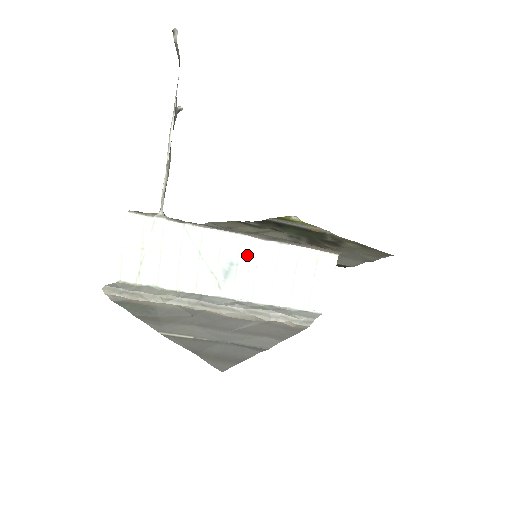
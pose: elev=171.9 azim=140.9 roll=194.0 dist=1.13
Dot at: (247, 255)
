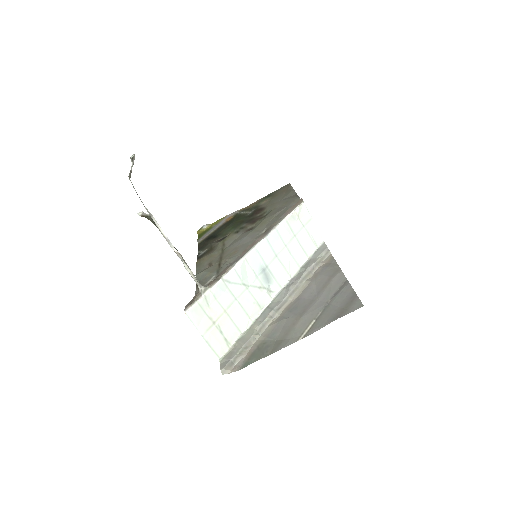
Dot at: (267, 255)
